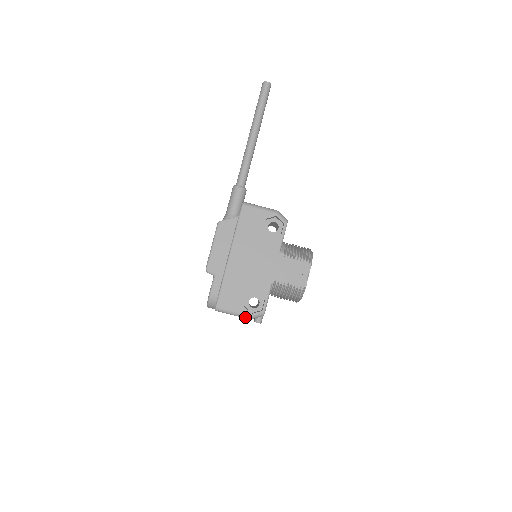
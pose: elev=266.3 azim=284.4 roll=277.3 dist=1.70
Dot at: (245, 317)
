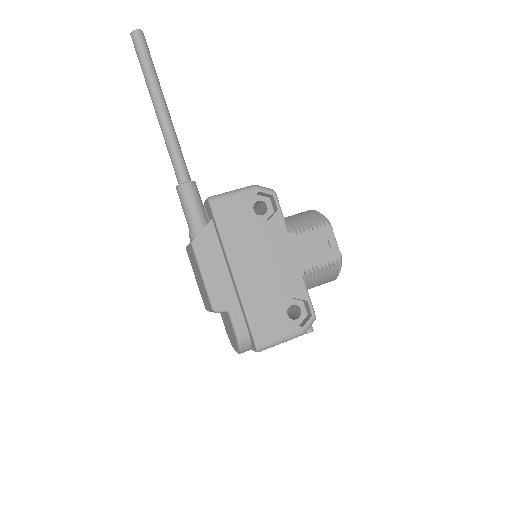
Dot at: (297, 336)
